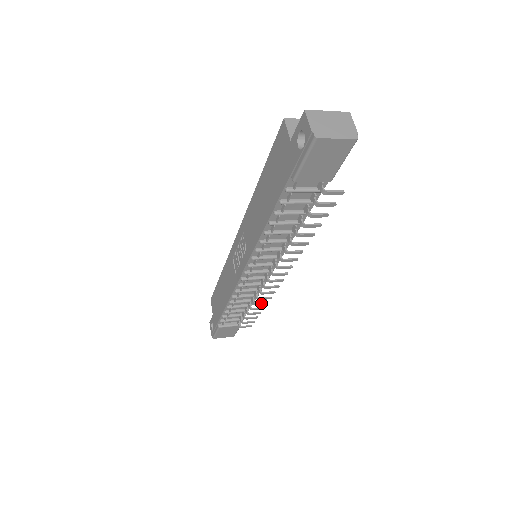
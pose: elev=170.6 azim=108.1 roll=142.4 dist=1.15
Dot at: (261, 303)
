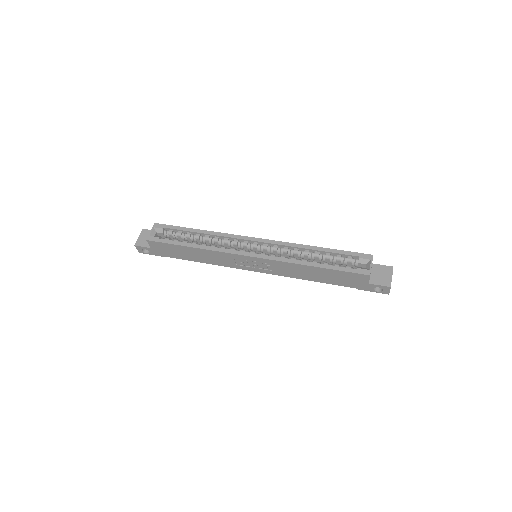
Dot at: occluded
